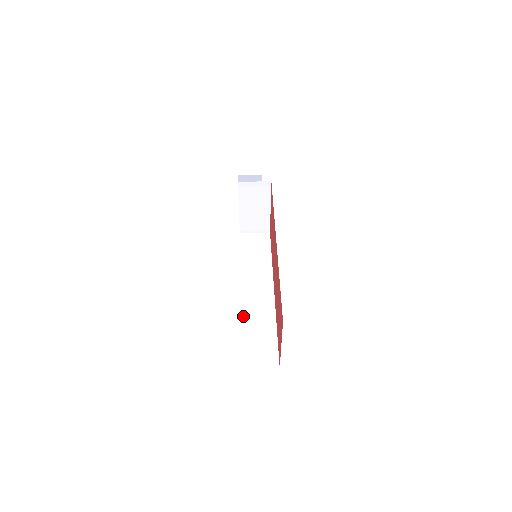
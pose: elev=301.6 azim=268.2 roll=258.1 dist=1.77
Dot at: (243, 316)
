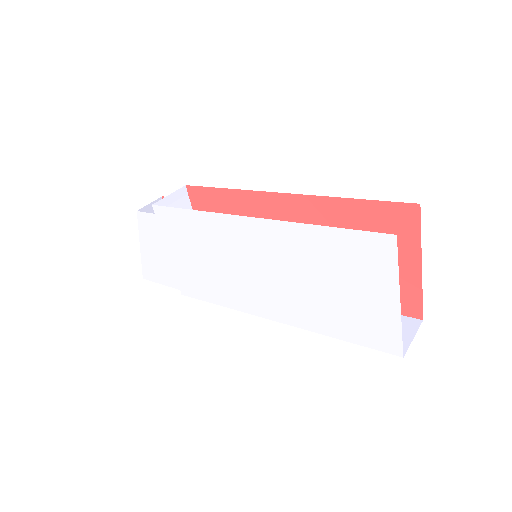
Dot at: (314, 329)
